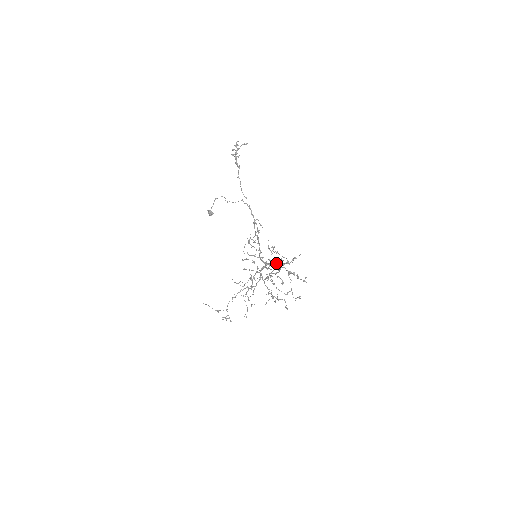
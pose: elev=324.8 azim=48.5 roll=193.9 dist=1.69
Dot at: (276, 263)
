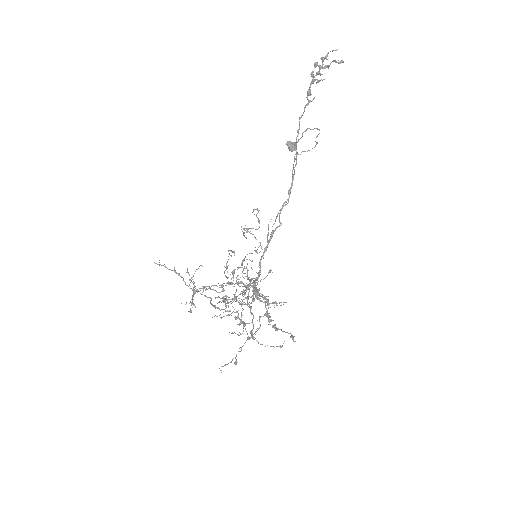
Dot at: occluded
